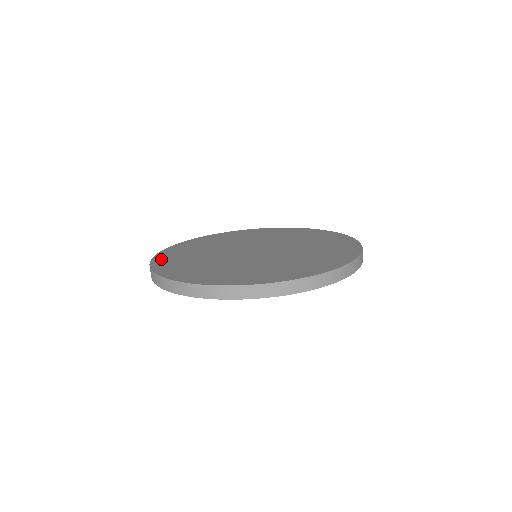
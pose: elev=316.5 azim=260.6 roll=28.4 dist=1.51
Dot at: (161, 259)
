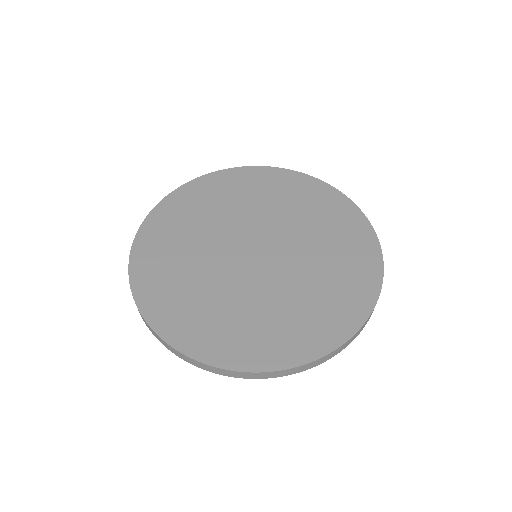
Dot at: (186, 192)
